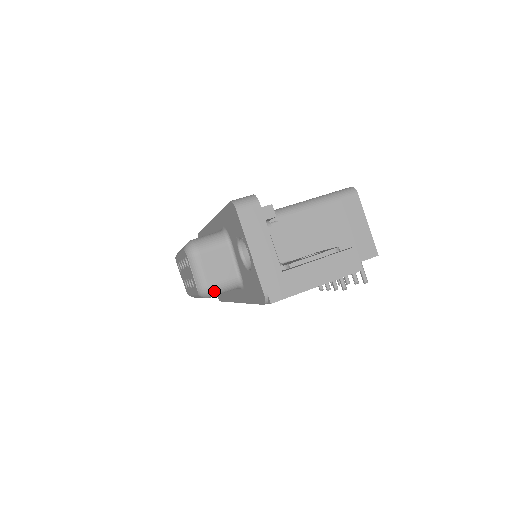
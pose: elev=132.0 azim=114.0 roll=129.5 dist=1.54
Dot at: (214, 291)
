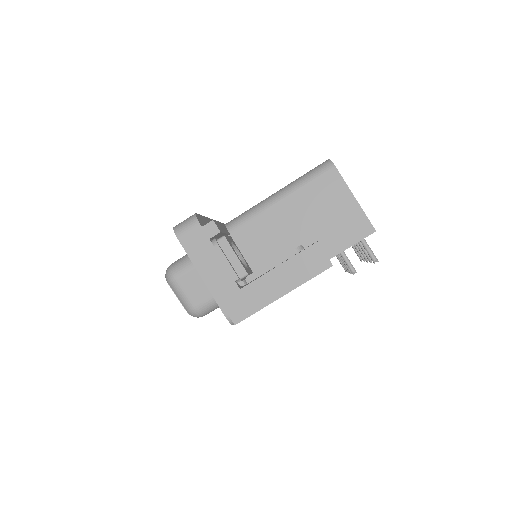
Dot at: (203, 311)
